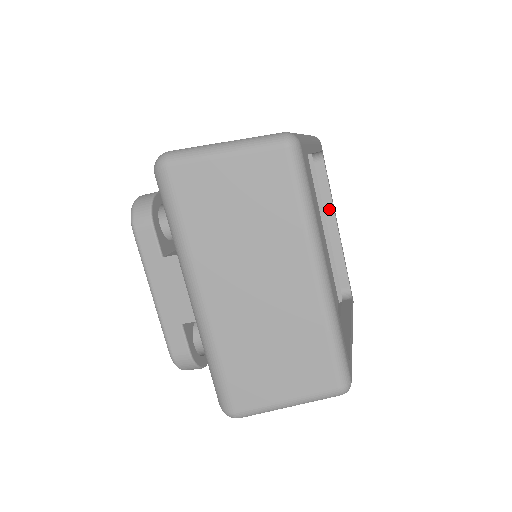
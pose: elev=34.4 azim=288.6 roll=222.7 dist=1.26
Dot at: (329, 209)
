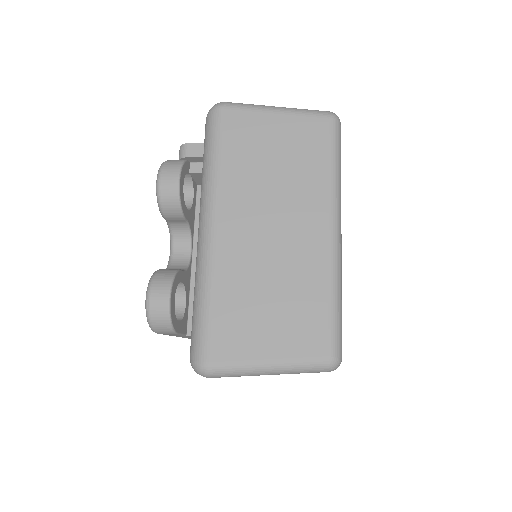
Dot at: occluded
